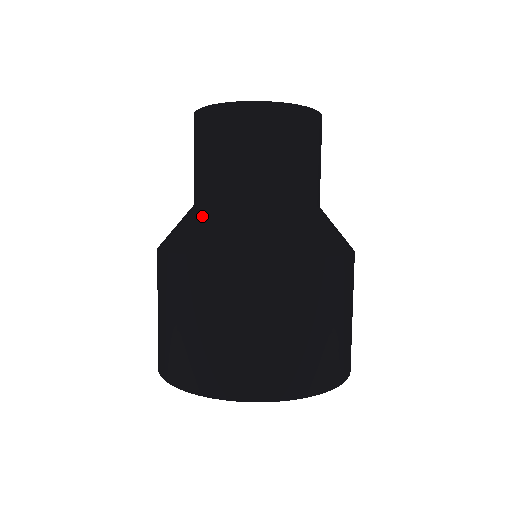
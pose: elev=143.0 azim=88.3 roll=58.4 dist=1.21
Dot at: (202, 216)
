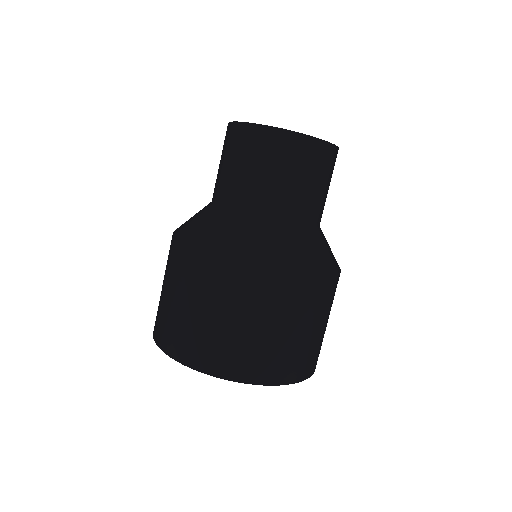
Dot at: (213, 214)
